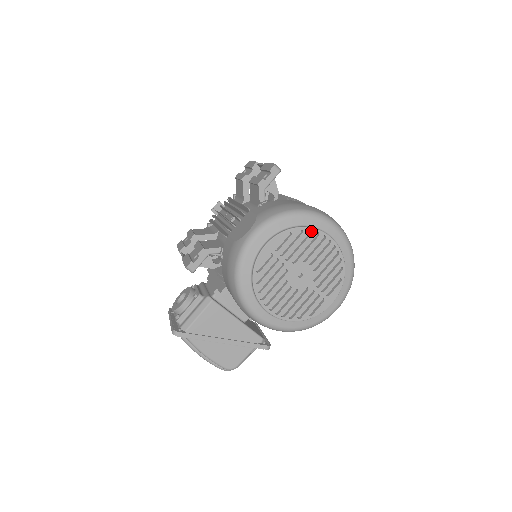
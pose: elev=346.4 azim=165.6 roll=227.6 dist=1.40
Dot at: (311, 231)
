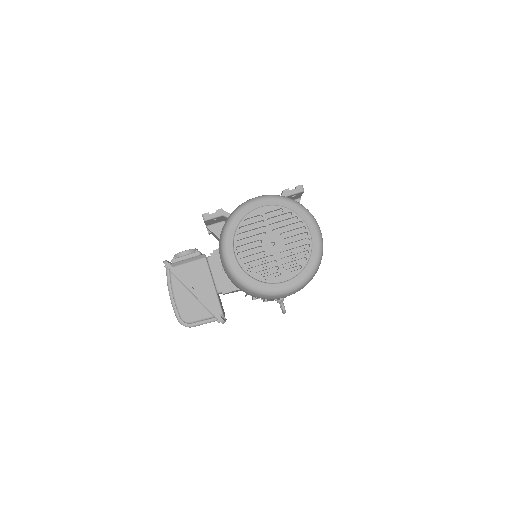
Dot at: (298, 218)
